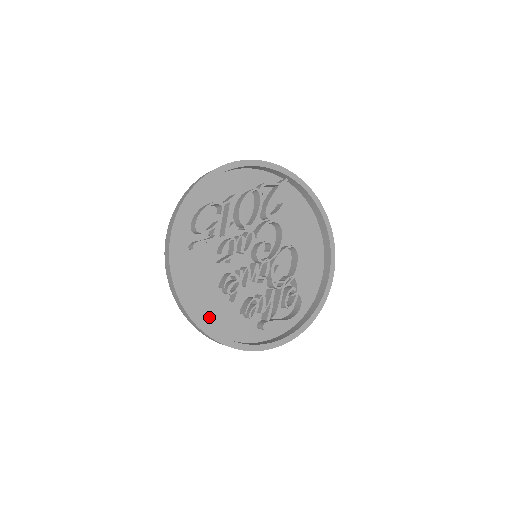
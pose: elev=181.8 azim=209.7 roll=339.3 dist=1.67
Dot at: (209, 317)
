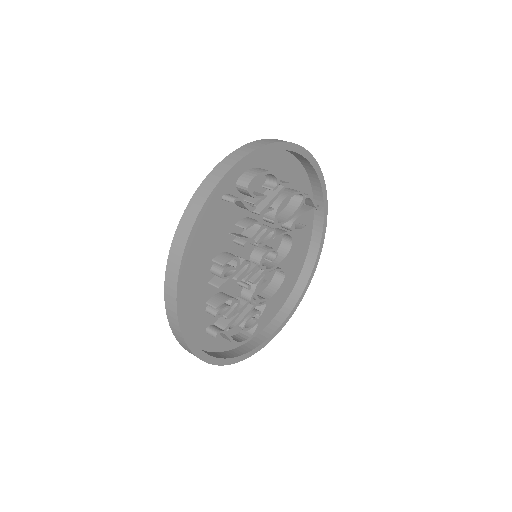
Dot at: occluded
